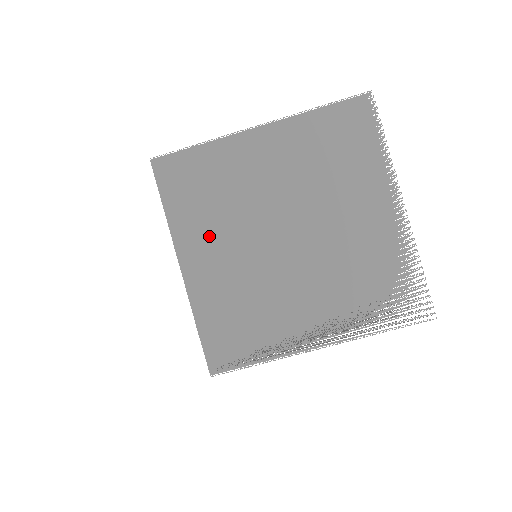
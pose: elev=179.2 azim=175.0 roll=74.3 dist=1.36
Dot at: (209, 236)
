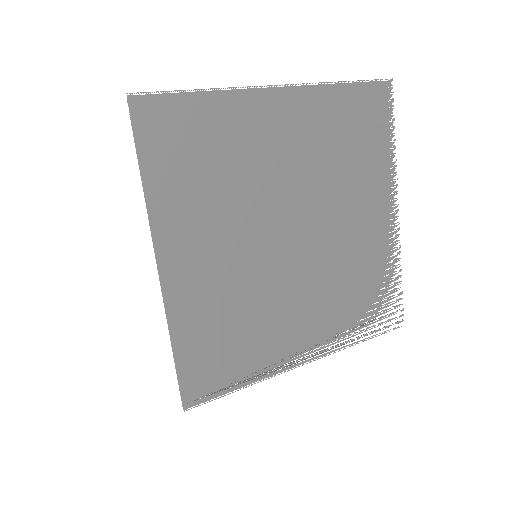
Dot at: (202, 225)
